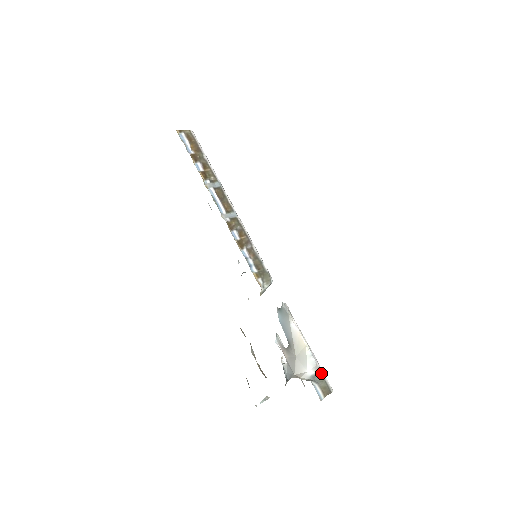
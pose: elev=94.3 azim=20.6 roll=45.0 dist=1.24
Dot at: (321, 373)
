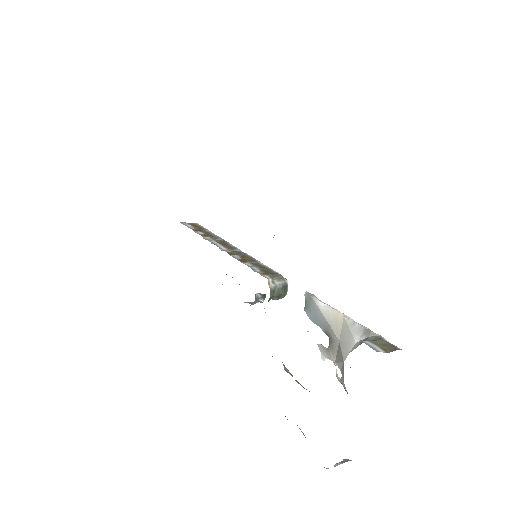
Dot at: (375, 335)
